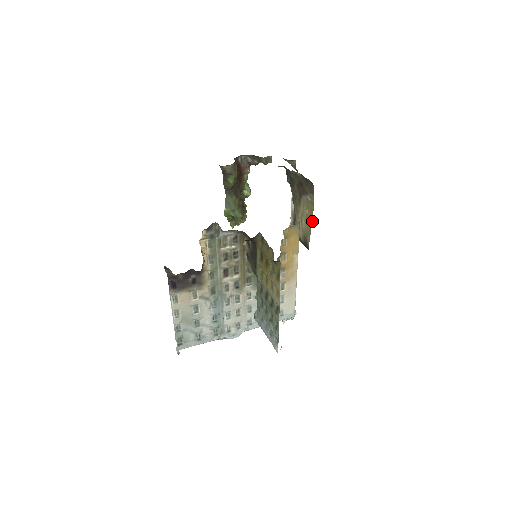
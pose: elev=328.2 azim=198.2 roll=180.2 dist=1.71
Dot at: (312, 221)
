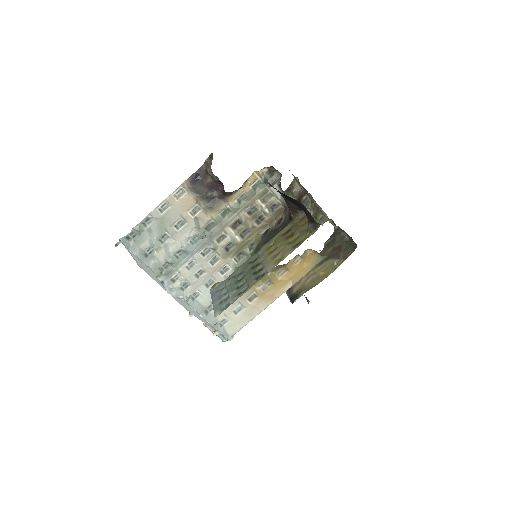
Dot at: occluded
